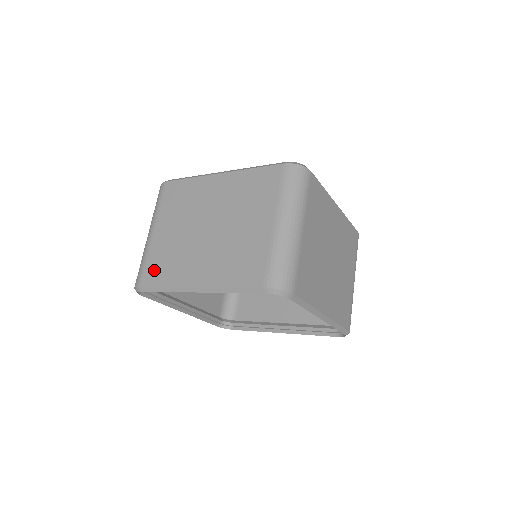
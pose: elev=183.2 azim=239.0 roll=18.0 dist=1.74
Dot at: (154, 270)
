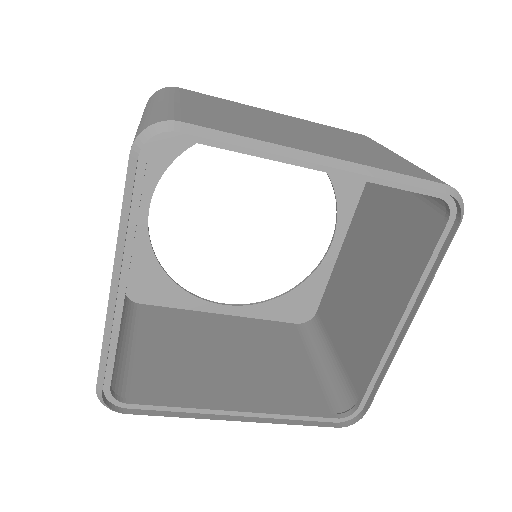
Dot at: (208, 120)
